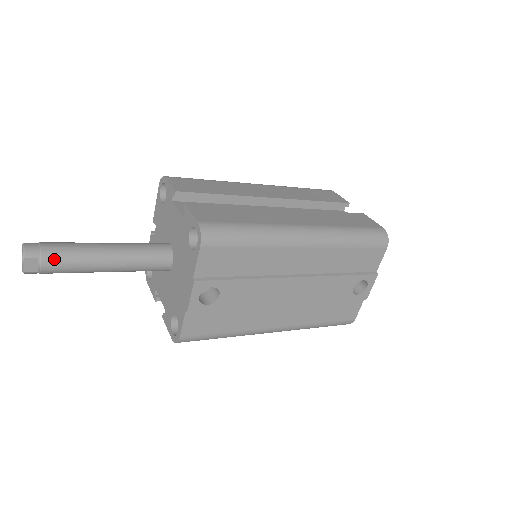
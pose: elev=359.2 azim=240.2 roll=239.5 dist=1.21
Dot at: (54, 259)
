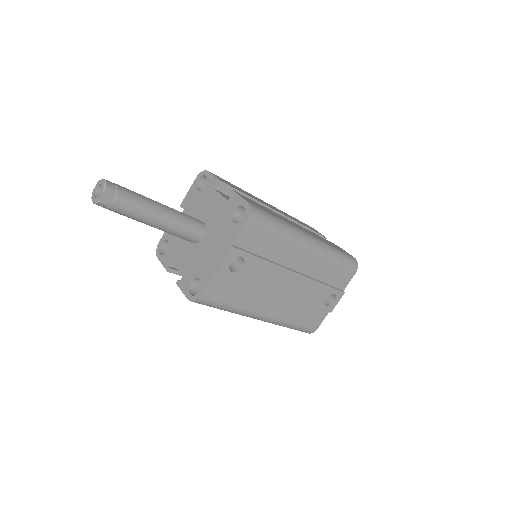
Dot at: (125, 199)
